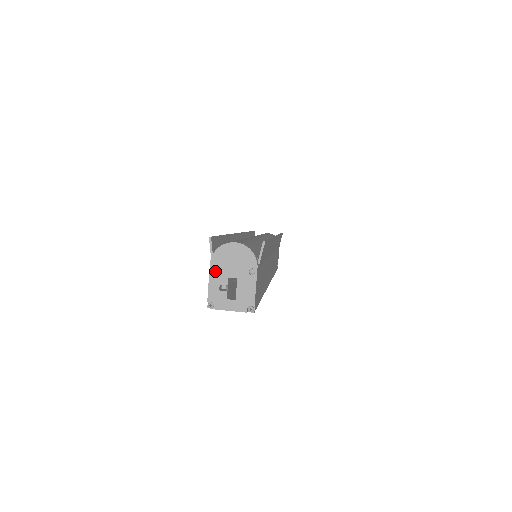
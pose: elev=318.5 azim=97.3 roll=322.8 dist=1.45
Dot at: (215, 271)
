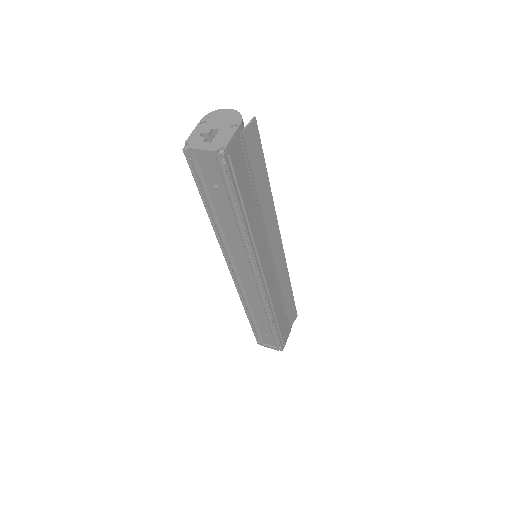
Dot at: (203, 126)
